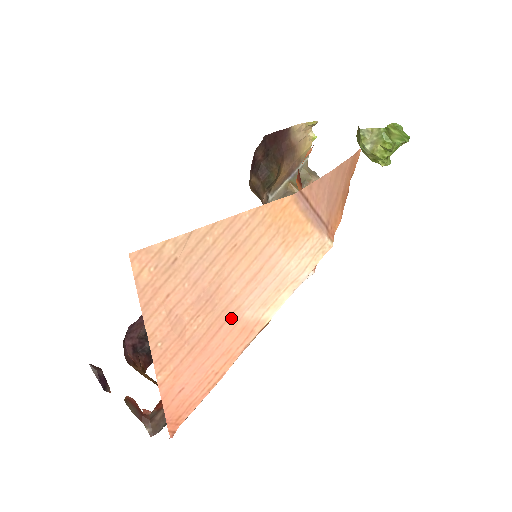
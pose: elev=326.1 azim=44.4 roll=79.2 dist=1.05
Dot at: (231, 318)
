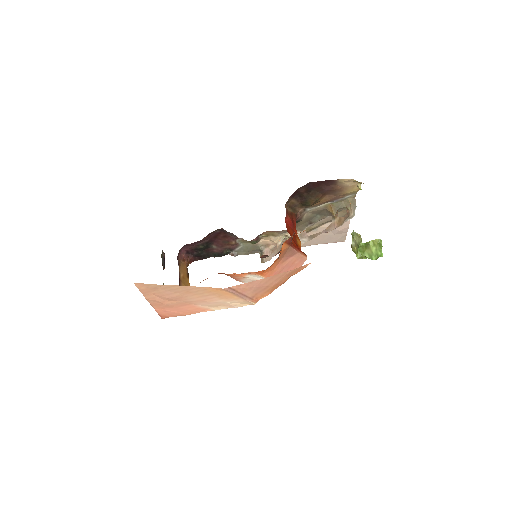
Dot at: (190, 305)
